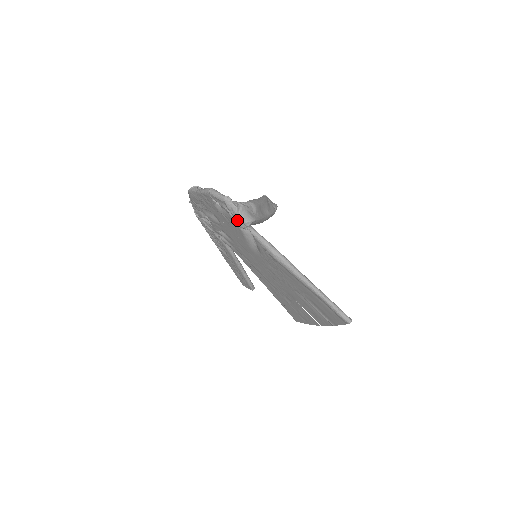
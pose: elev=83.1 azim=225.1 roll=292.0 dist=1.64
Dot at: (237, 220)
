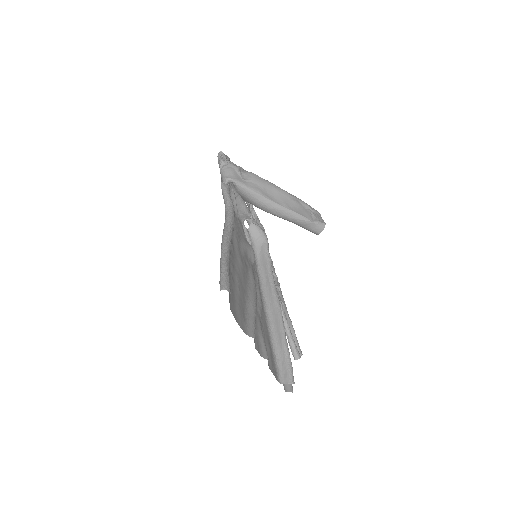
Dot at: occluded
